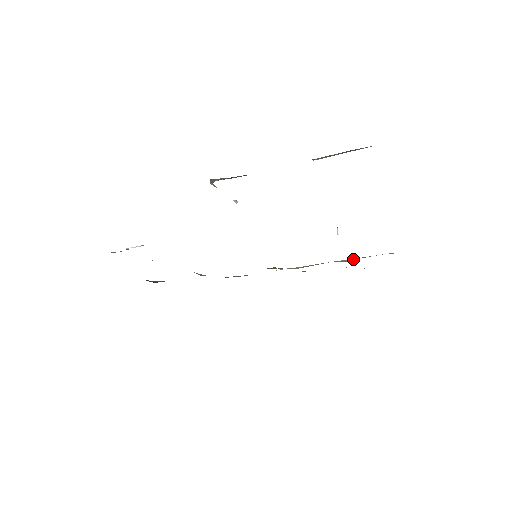
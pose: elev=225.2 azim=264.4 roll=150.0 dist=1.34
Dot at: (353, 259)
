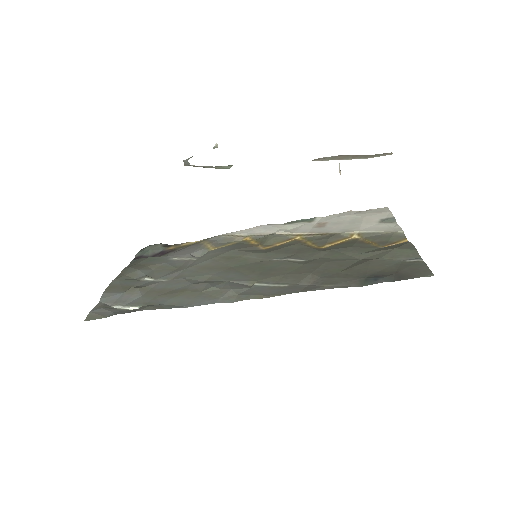
Dot at: (360, 237)
